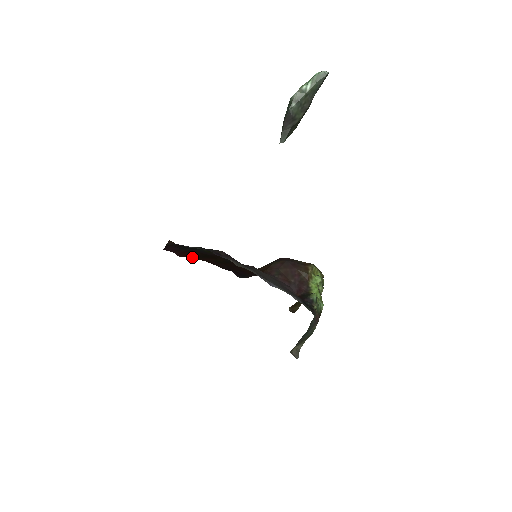
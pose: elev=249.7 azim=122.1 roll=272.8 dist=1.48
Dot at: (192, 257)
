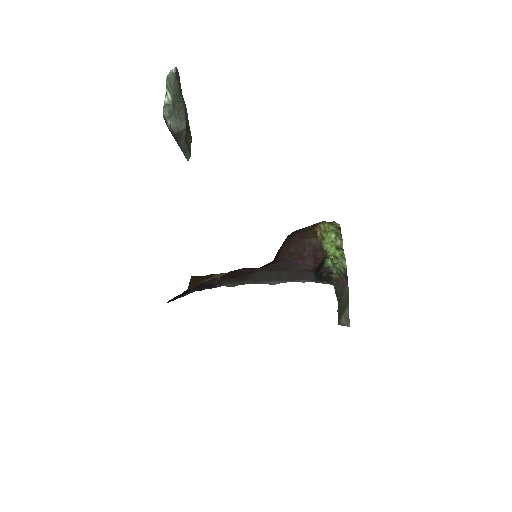
Dot at: occluded
